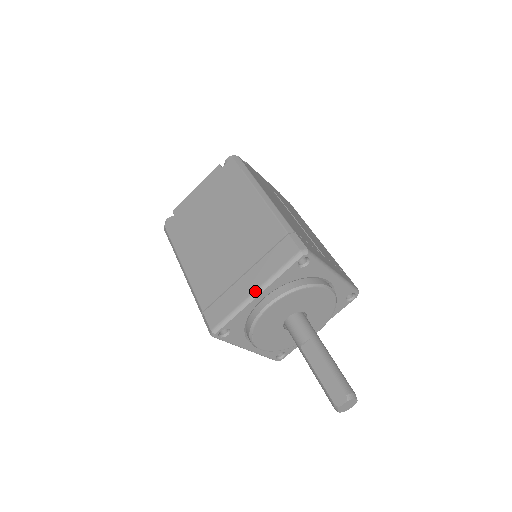
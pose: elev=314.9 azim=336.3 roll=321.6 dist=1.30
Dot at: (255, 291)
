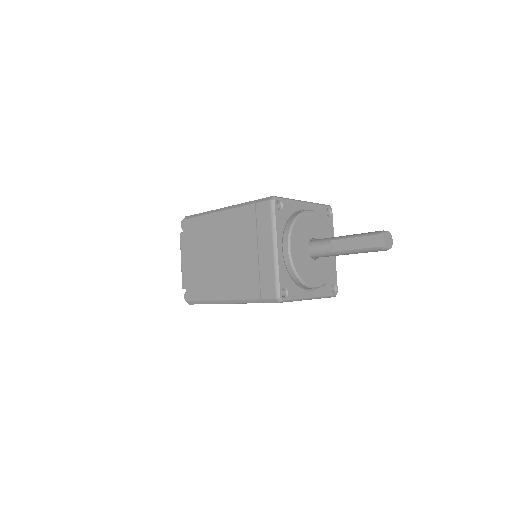
Dot at: (273, 248)
